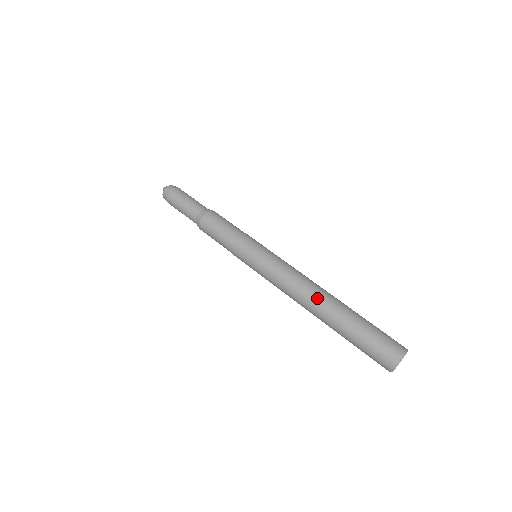
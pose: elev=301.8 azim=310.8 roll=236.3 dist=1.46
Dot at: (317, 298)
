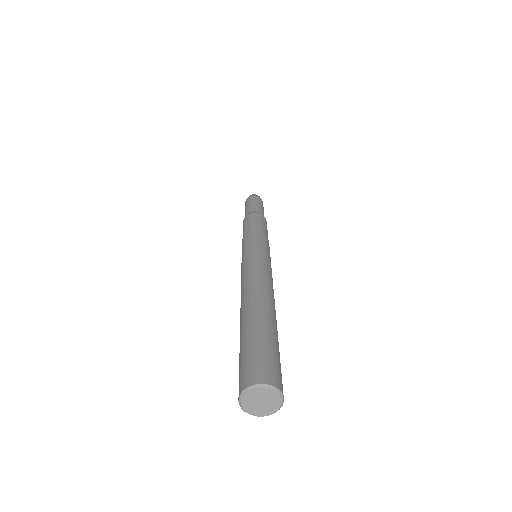
Dot at: (250, 294)
